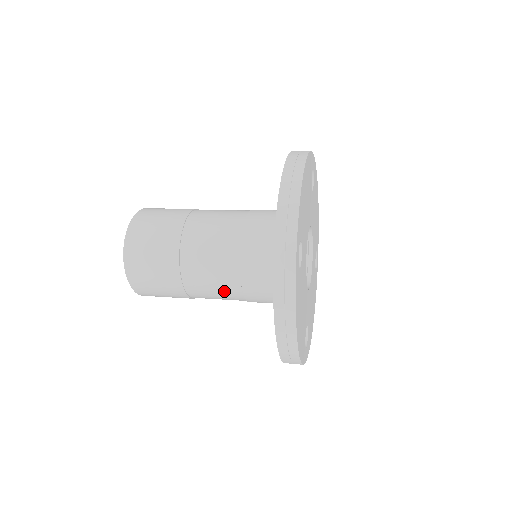
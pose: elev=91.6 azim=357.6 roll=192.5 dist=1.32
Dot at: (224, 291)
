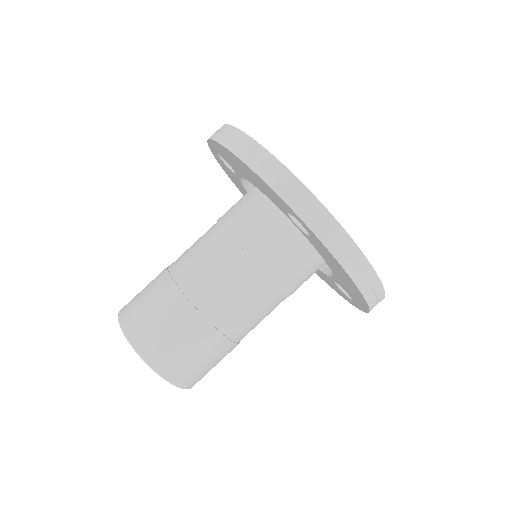
Dot at: (266, 307)
